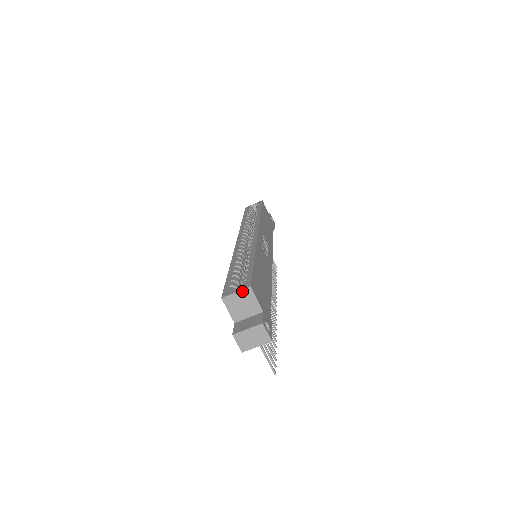
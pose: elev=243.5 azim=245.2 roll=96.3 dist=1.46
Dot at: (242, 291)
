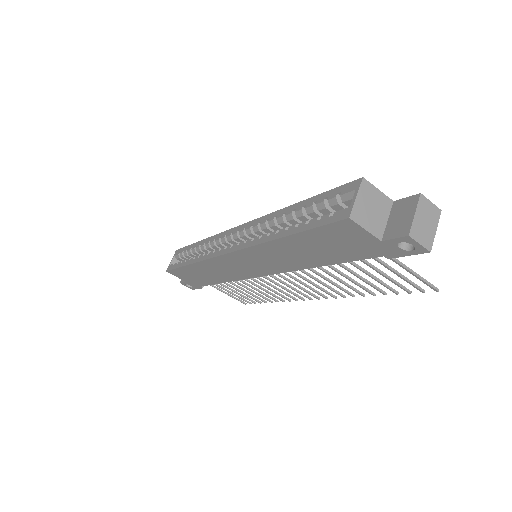
Dot at: (360, 190)
